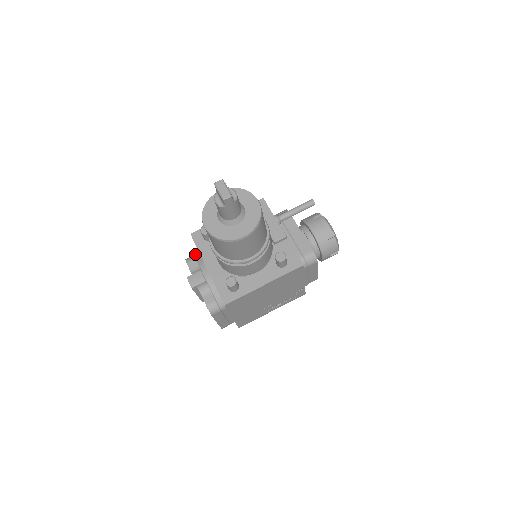
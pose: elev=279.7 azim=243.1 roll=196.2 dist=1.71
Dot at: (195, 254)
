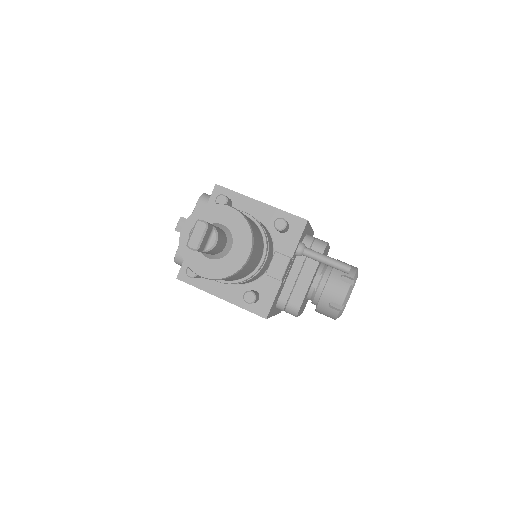
Dot at: occluded
